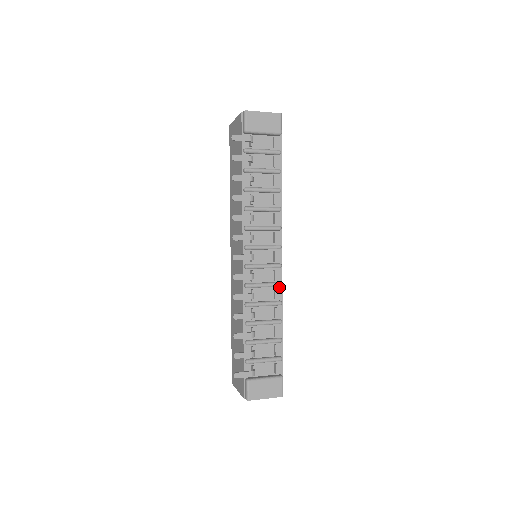
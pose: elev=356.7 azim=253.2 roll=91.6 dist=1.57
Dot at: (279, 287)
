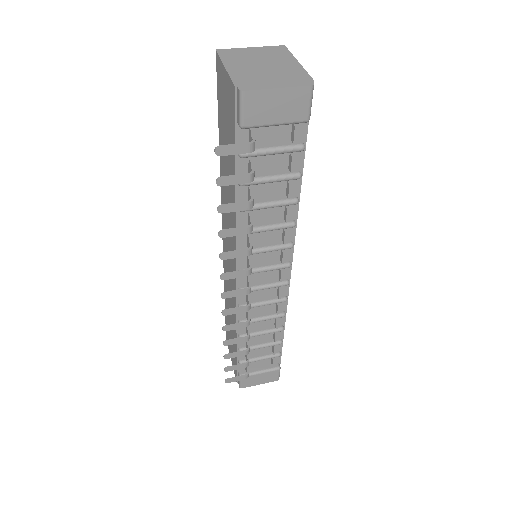
Dot at: (284, 300)
